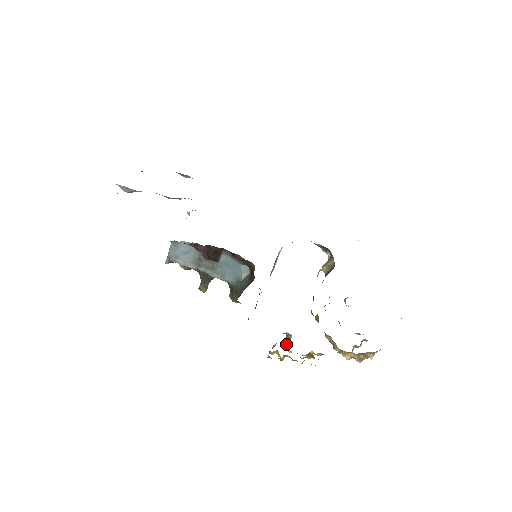
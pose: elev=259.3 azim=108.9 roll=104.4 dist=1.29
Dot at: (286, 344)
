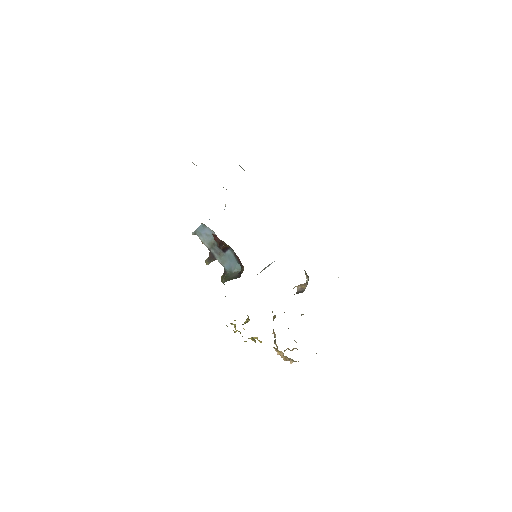
Dot at: (244, 323)
